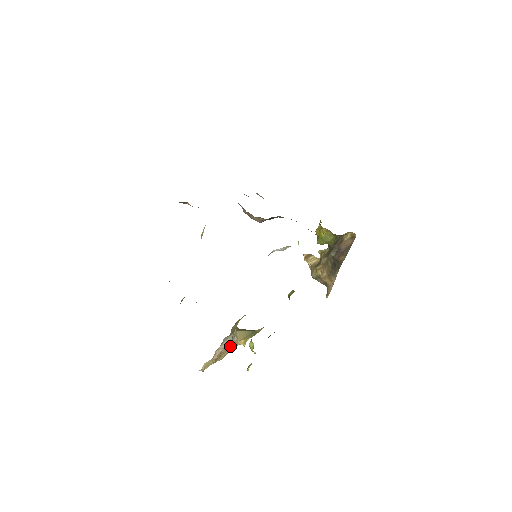
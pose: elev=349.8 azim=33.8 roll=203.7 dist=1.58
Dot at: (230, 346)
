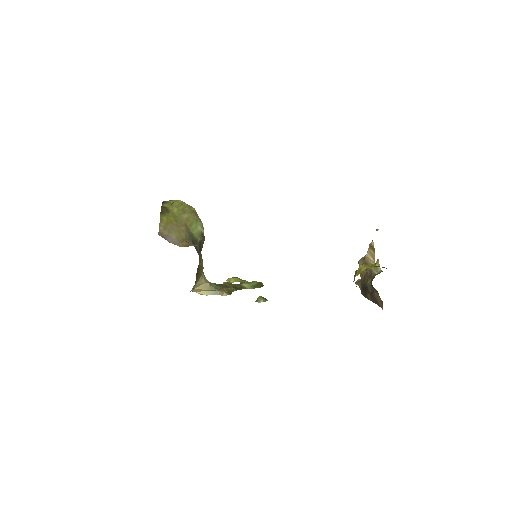
Dot at: occluded
